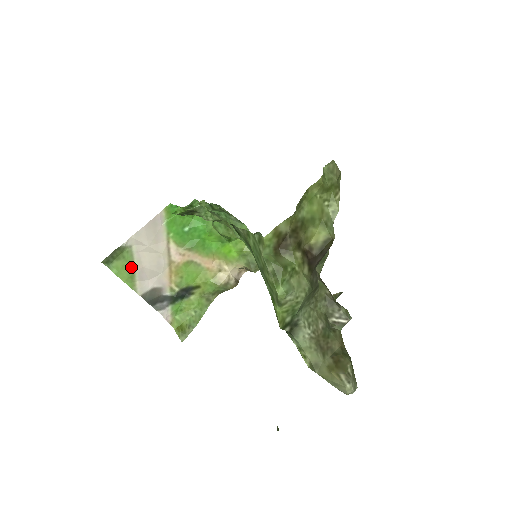
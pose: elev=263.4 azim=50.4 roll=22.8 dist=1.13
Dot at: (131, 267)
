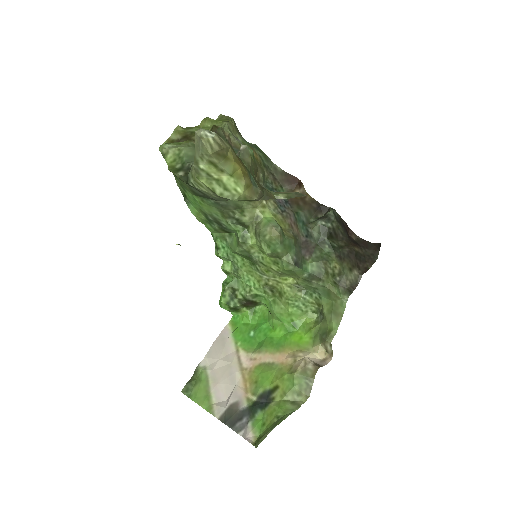
Dot at: (207, 388)
